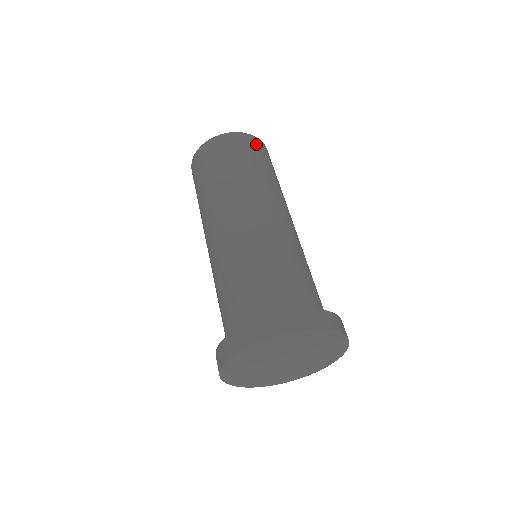
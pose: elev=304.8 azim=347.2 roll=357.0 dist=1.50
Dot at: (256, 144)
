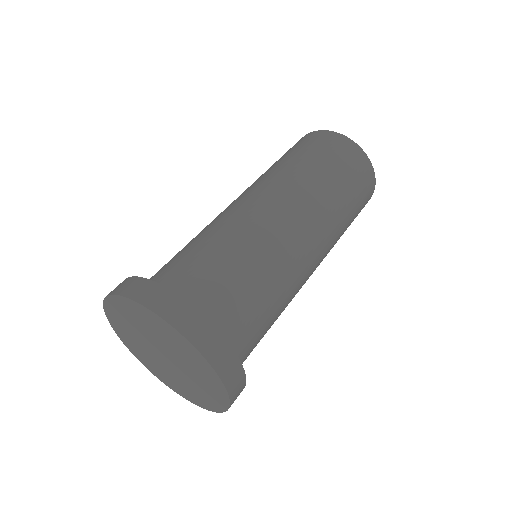
Dot at: (365, 172)
